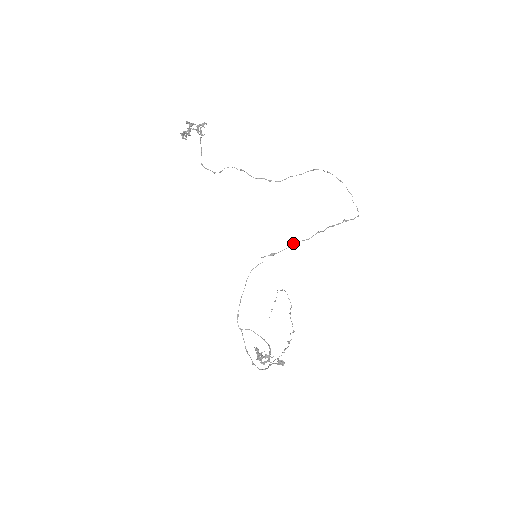
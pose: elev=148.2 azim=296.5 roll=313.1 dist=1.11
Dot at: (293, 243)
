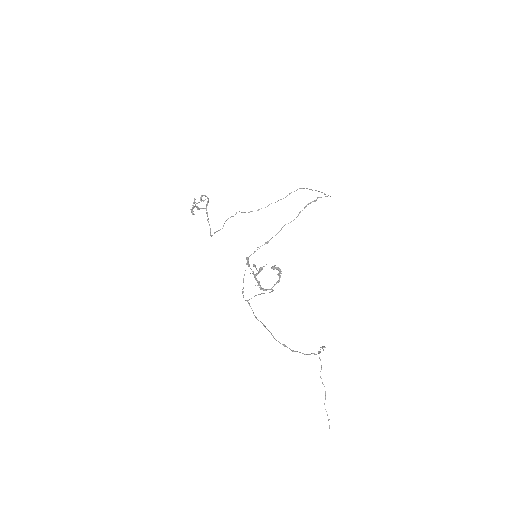
Dot at: (282, 227)
